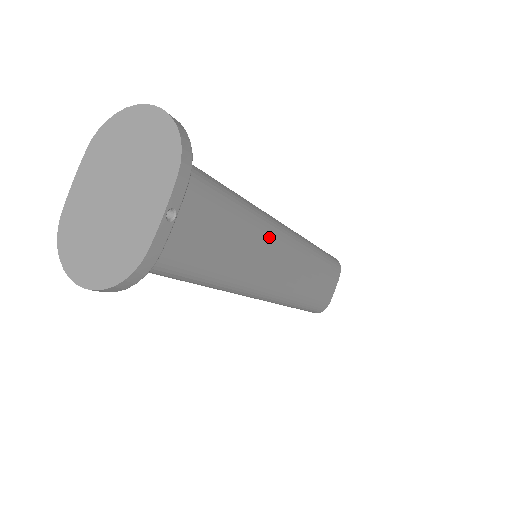
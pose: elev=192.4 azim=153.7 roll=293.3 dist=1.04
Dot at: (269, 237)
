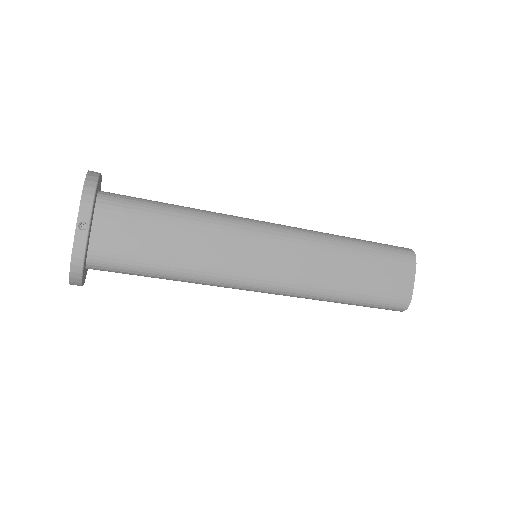
Dot at: (239, 234)
